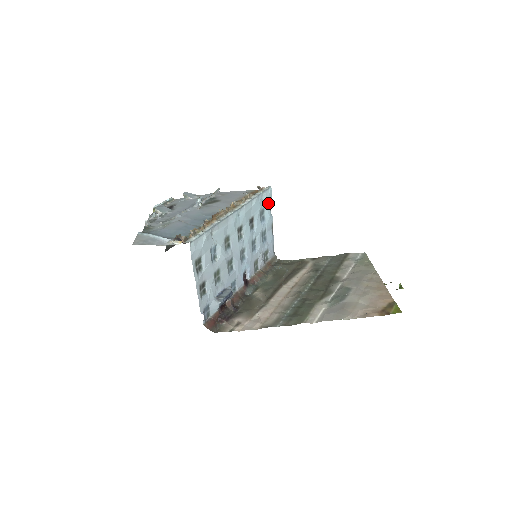
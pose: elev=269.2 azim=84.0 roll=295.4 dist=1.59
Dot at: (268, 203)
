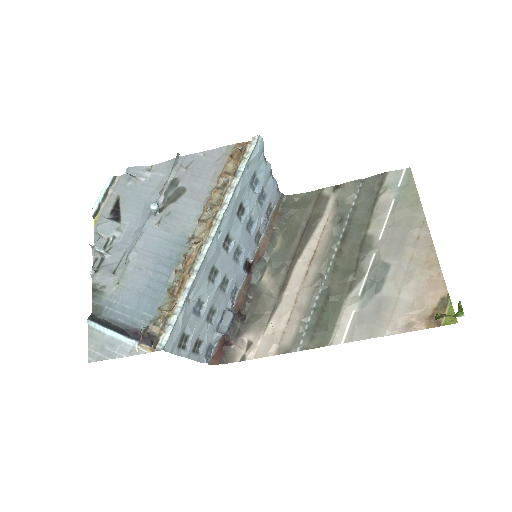
Dot at: (259, 158)
